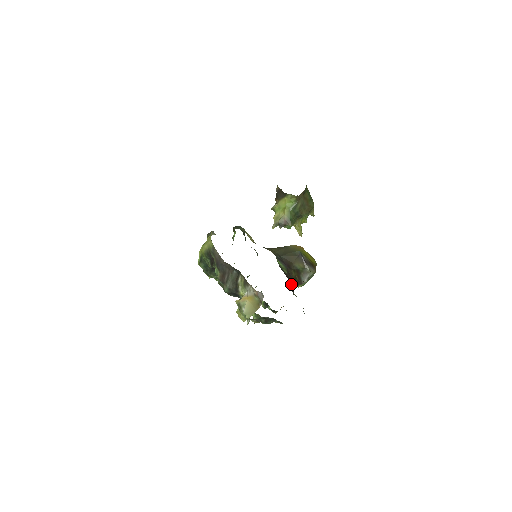
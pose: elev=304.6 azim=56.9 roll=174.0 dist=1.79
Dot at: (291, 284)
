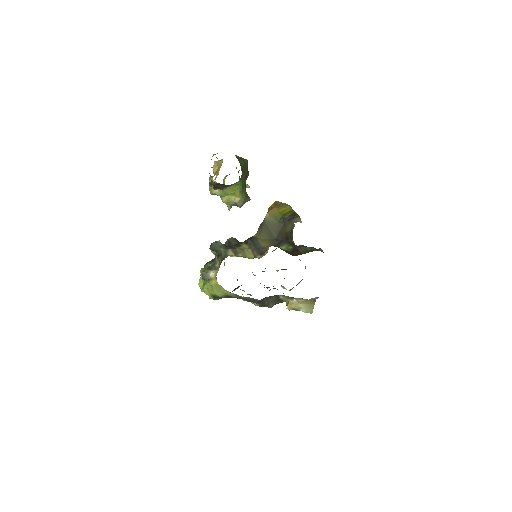
Dot at: (299, 249)
